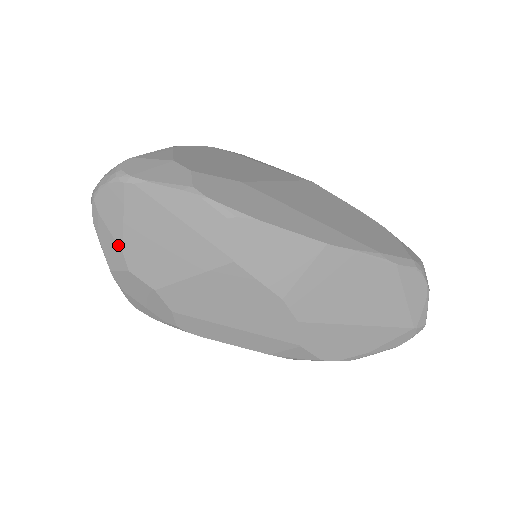
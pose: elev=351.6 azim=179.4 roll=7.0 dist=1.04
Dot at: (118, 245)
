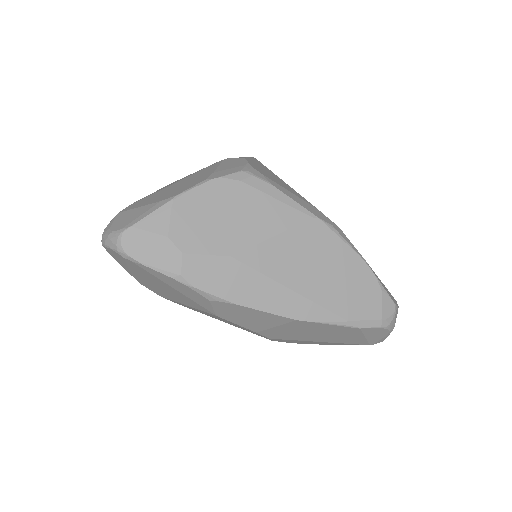
Dot at: (128, 272)
